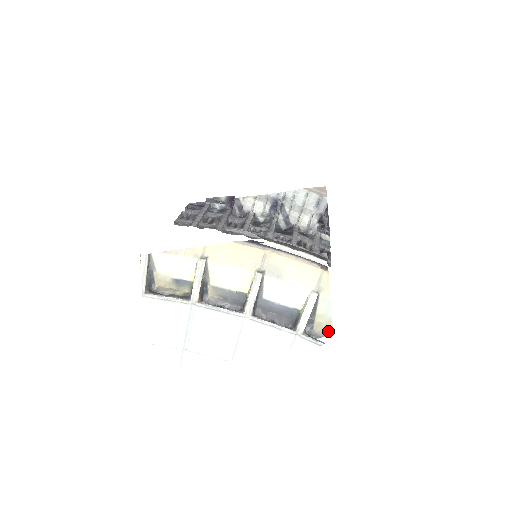
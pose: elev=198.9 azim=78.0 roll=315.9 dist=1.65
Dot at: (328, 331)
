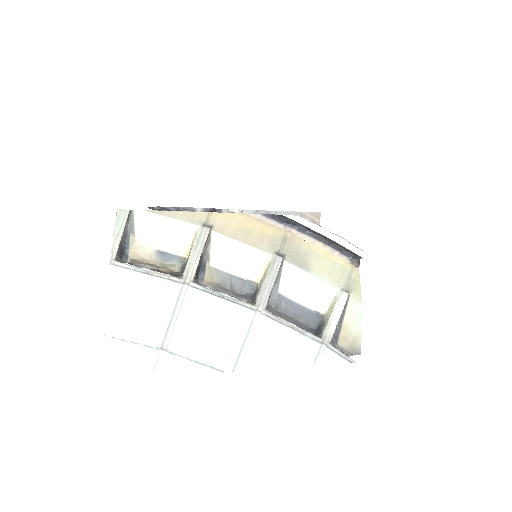
Dot at: (355, 349)
